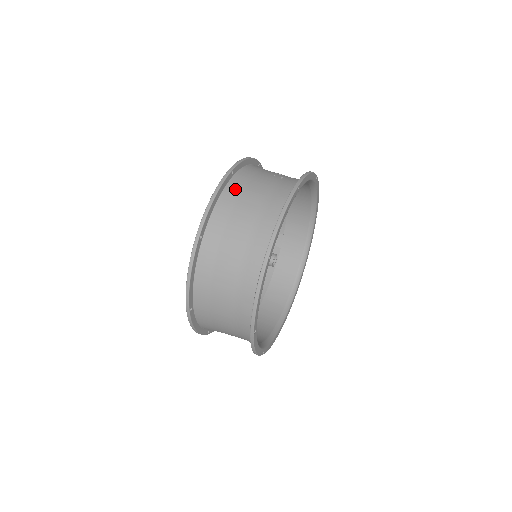
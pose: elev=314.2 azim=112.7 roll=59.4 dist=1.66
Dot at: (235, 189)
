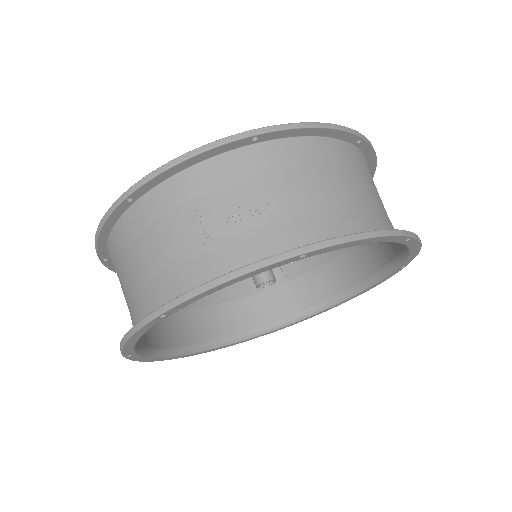
Dot at: (126, 232)
